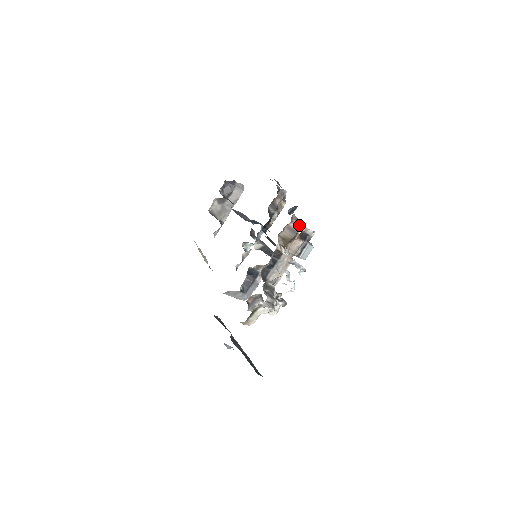
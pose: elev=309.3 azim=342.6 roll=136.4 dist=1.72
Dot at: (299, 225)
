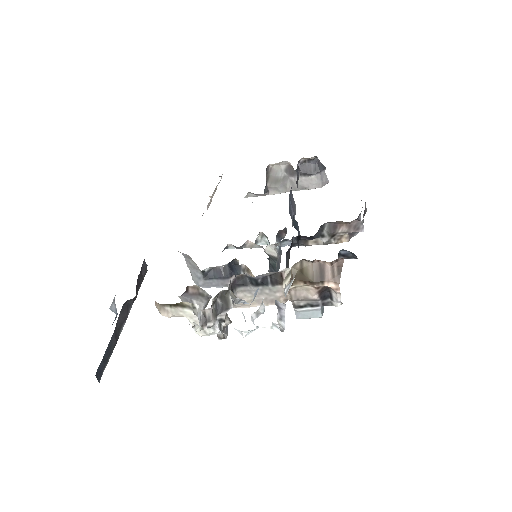
Dot at: (335, 276)
